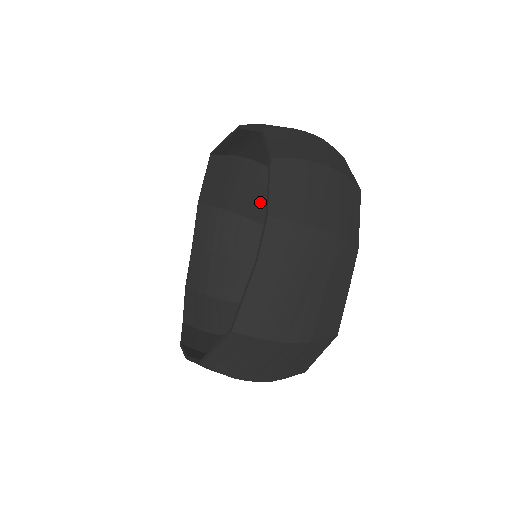
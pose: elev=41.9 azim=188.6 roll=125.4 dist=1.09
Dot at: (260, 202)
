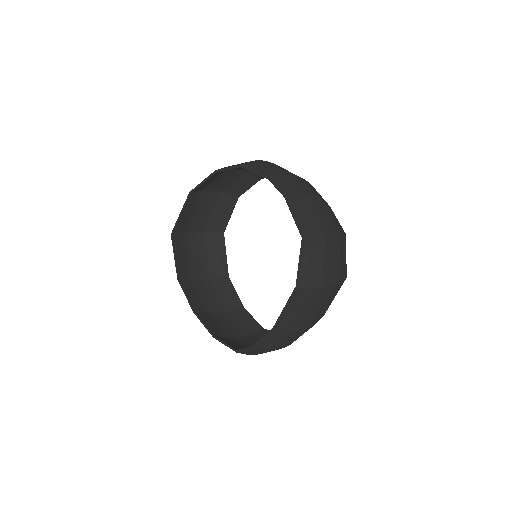
Dot at: (216, 261)
